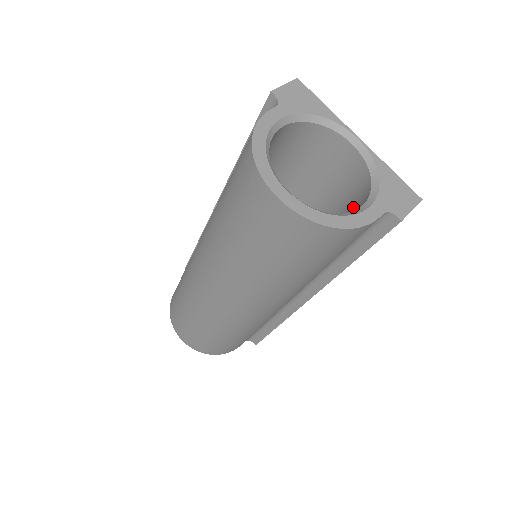
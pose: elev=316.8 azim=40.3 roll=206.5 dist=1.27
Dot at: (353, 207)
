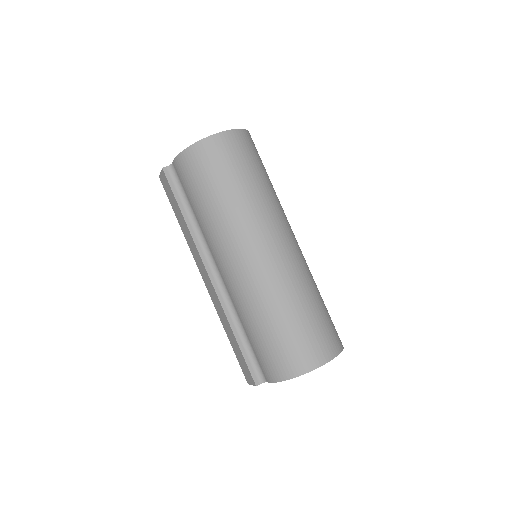
Dot at: occluded
